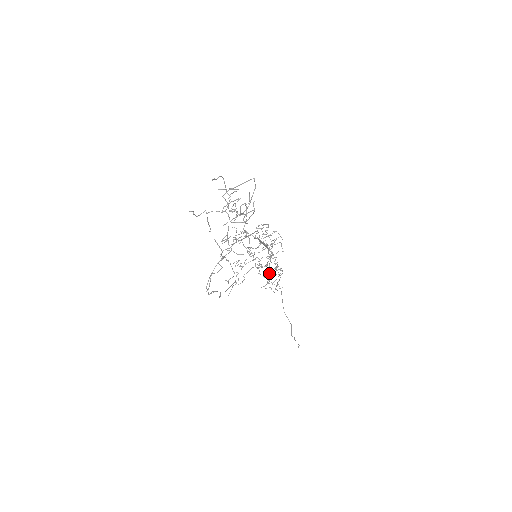
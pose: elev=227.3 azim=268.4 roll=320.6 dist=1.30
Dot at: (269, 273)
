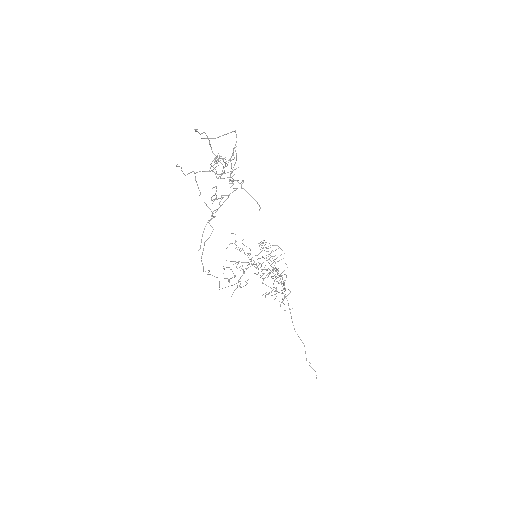
Dot at: occluded
